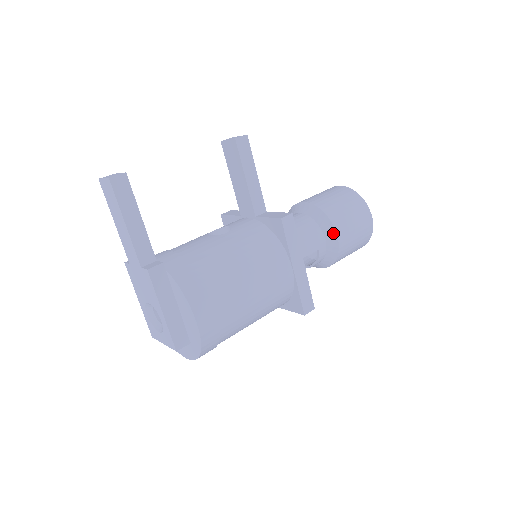
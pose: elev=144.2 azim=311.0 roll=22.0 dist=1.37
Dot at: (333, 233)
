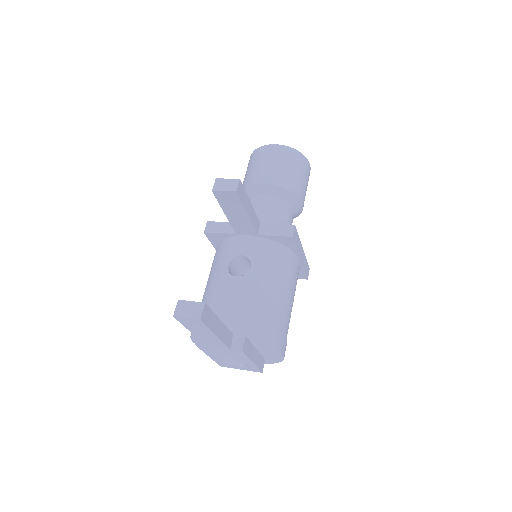
Dot at: (299, 202)
